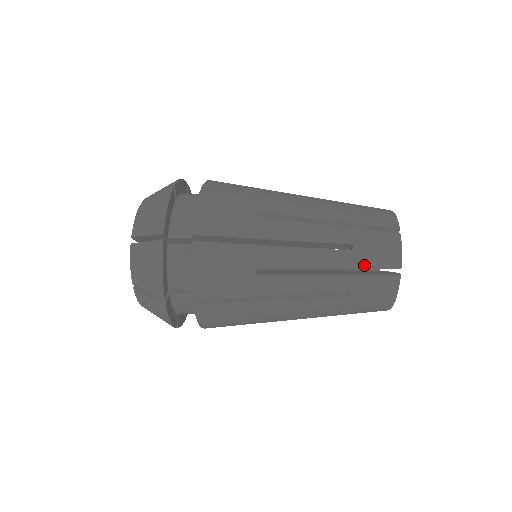
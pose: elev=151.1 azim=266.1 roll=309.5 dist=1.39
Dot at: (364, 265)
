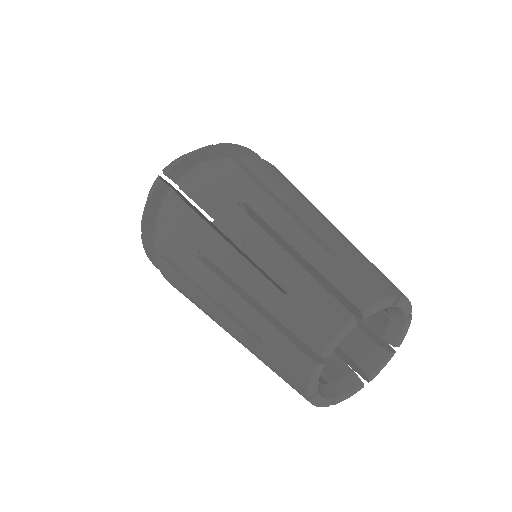
Dot at: (330, 275)
